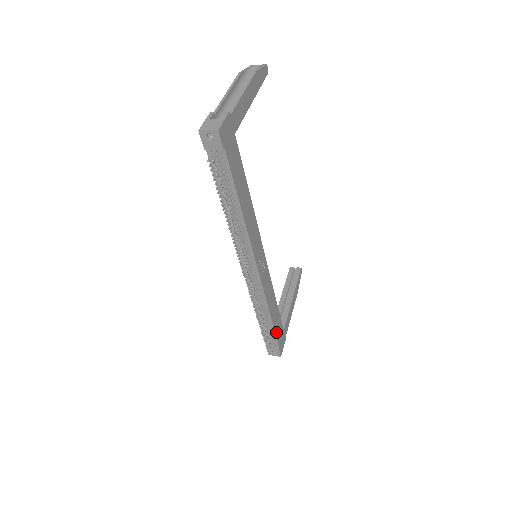
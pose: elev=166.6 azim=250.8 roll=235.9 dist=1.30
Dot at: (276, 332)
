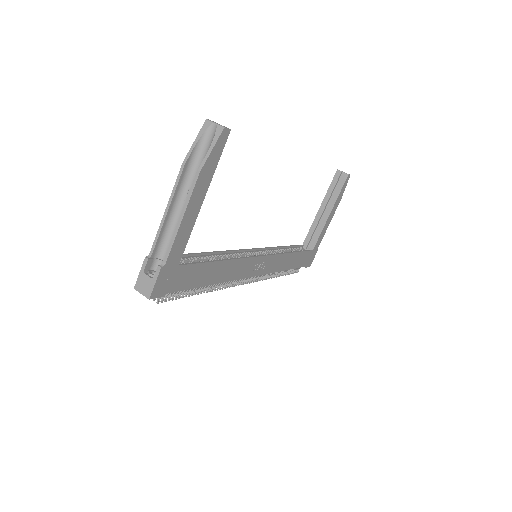
Dot at: (298, 265)
